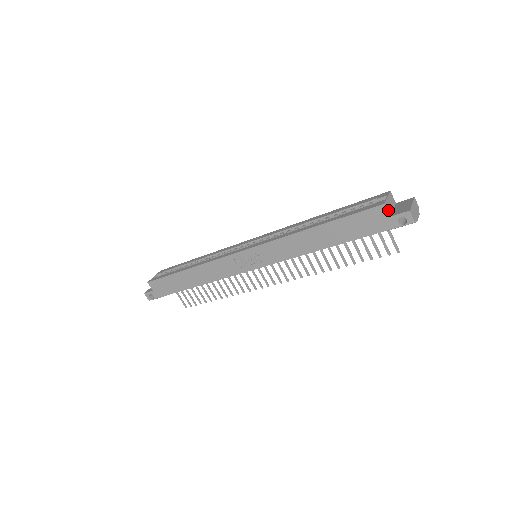
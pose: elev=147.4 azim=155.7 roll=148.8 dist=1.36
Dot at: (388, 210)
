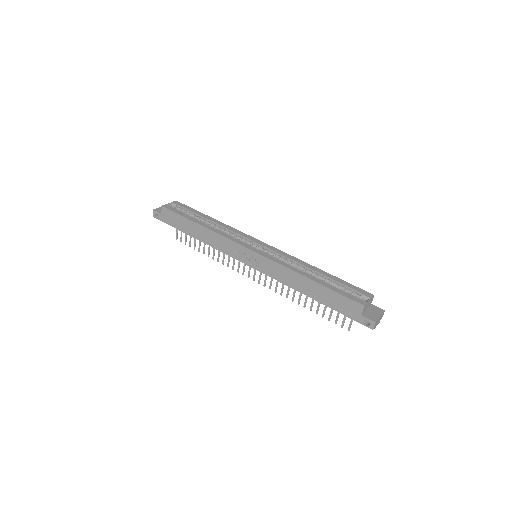
Dot at: (363, 310)
